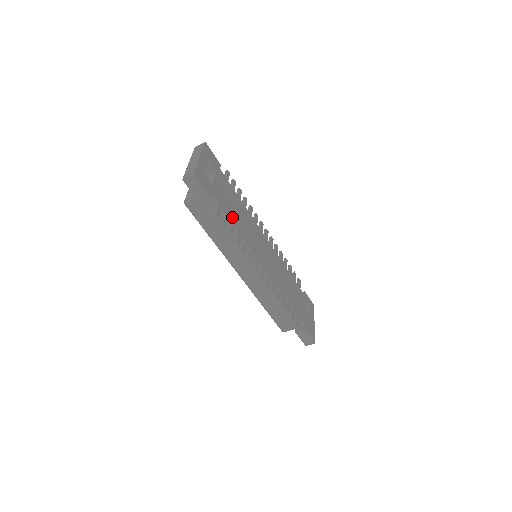
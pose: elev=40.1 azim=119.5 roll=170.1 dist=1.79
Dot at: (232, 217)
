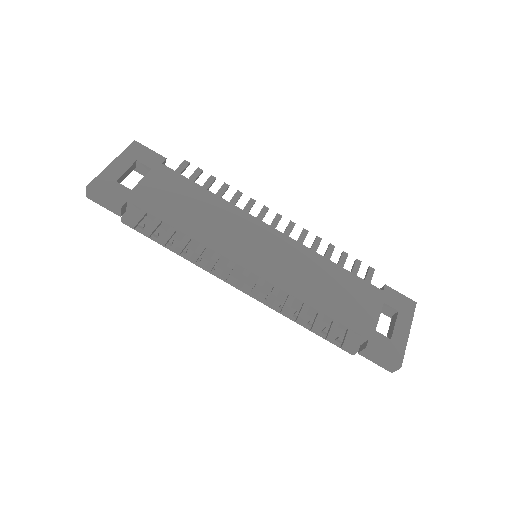
Dot at: (173, 218)
